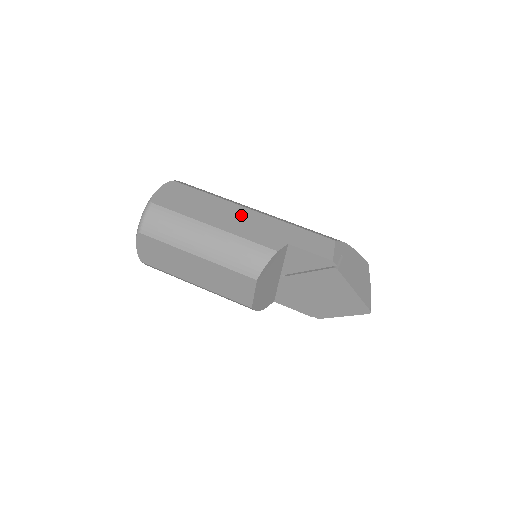
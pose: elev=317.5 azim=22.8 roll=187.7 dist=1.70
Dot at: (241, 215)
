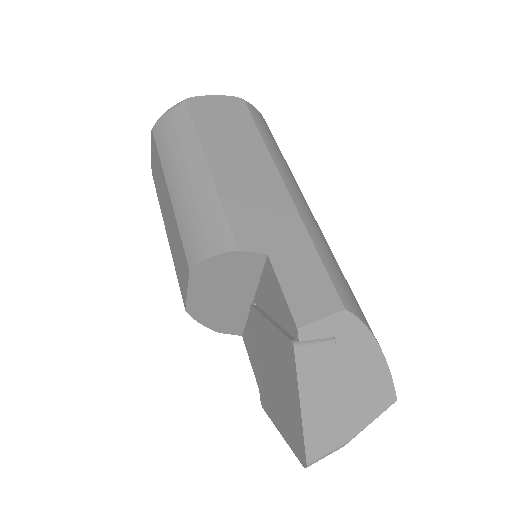
Dot at: (261, 180)
